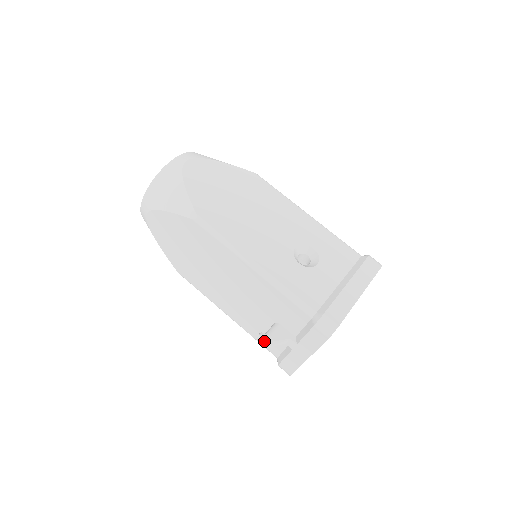
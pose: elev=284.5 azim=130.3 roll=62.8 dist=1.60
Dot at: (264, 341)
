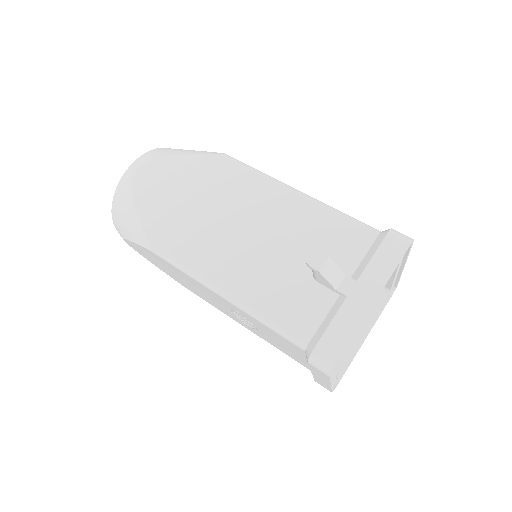
Dot at: (319, 258)
